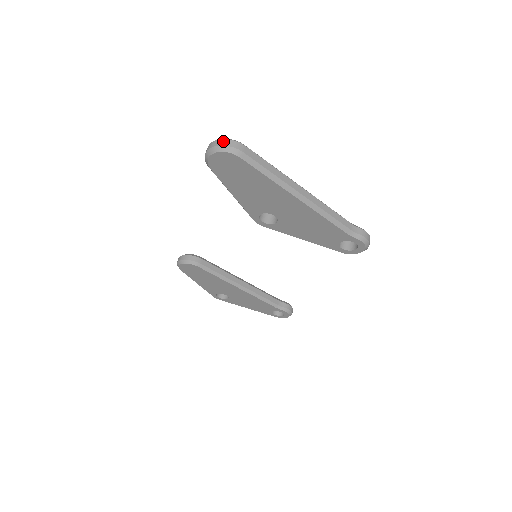
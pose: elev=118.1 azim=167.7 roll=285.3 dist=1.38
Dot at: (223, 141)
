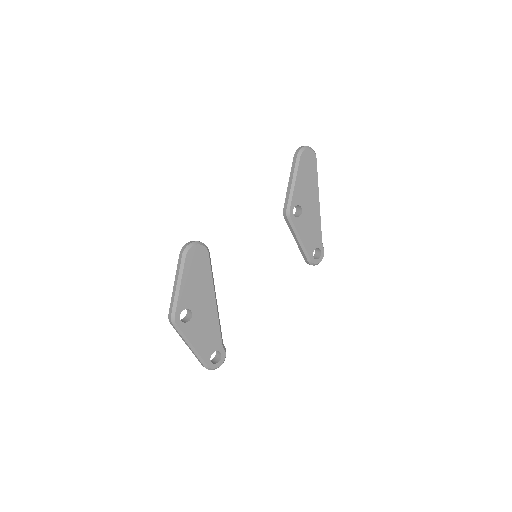
Dot at: occluded
